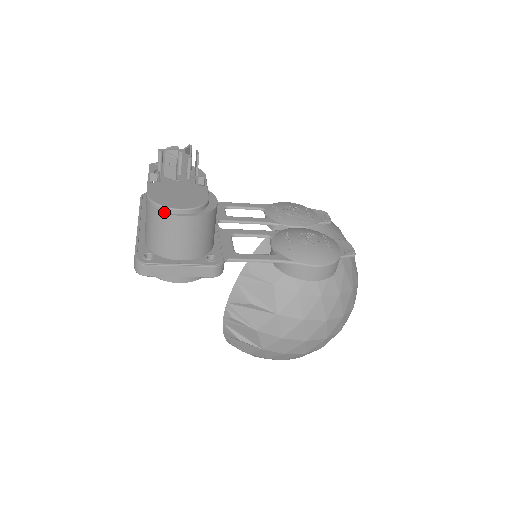
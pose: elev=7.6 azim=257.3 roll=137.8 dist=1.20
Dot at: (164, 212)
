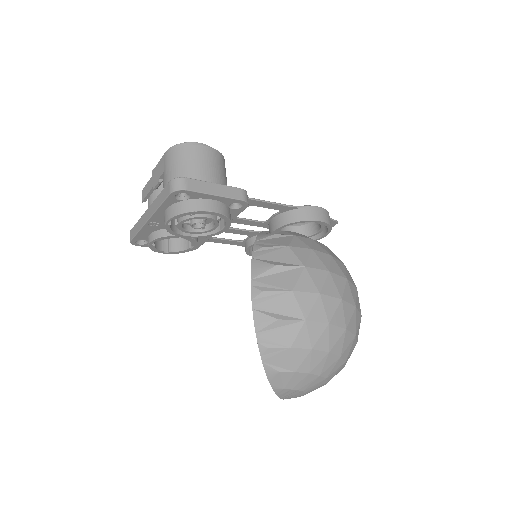
Dot at: (190, 145)
